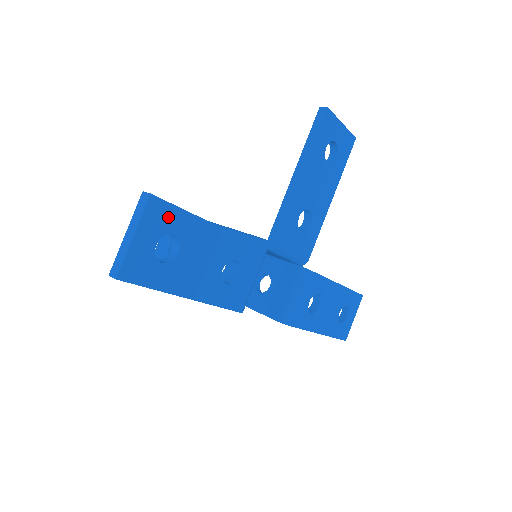
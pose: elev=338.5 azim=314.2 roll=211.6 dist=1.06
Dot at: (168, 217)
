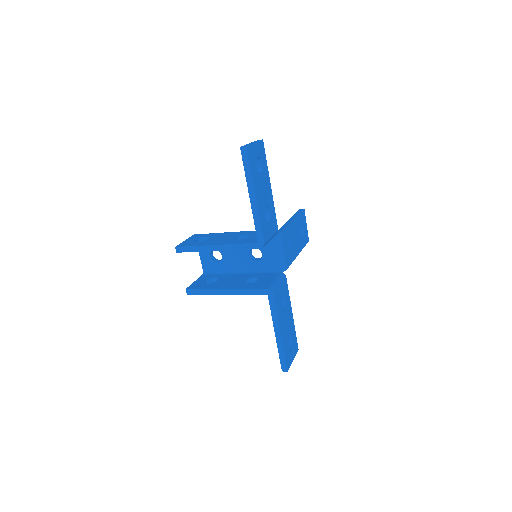
Dot at: (263, 155)
